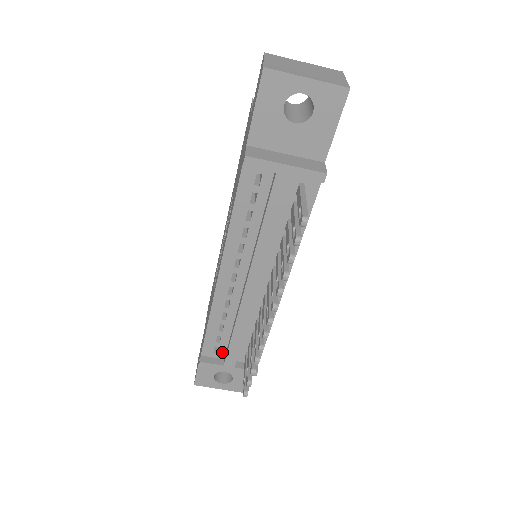
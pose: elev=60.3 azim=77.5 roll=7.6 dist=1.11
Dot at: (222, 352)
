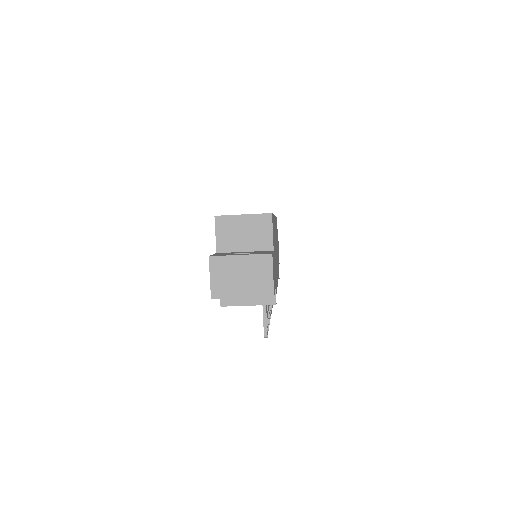
Dot at: occluded
